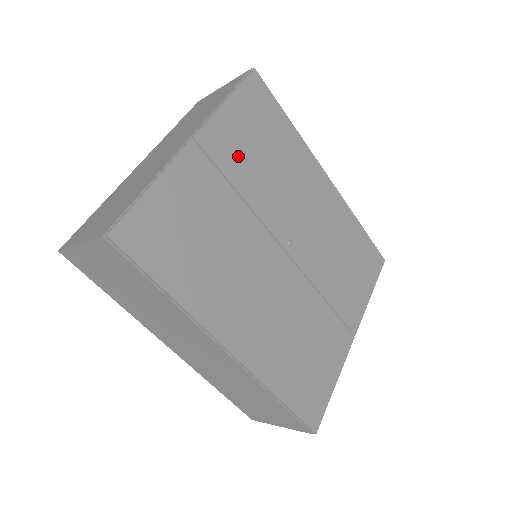
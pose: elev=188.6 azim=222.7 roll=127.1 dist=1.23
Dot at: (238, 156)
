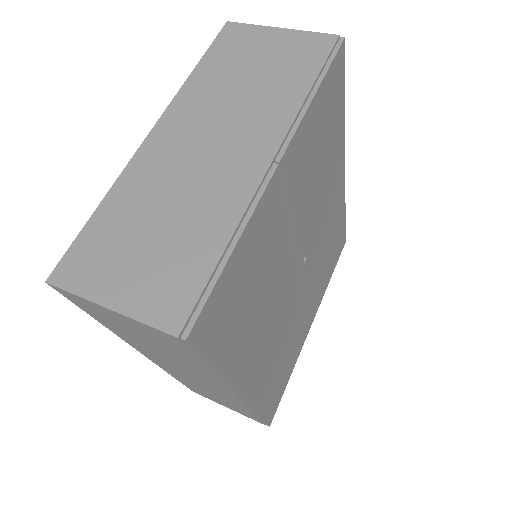
Dot at: (302, 172)
